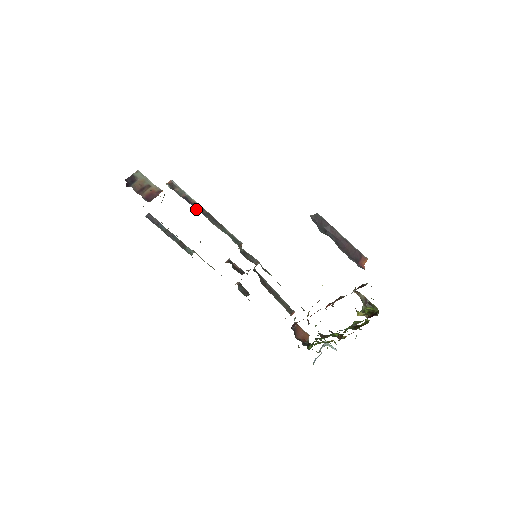
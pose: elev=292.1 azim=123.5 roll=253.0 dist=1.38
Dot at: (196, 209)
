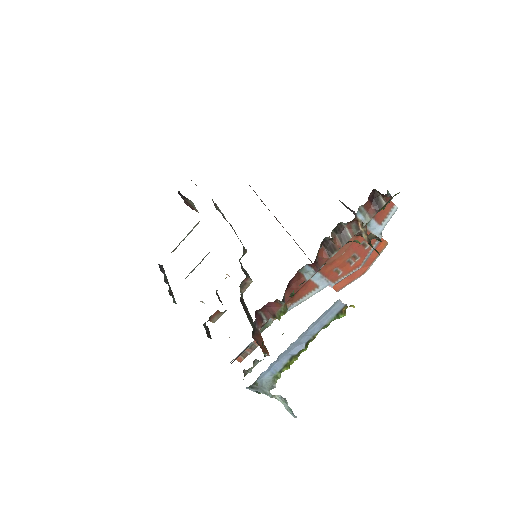
Dot at: occluded
